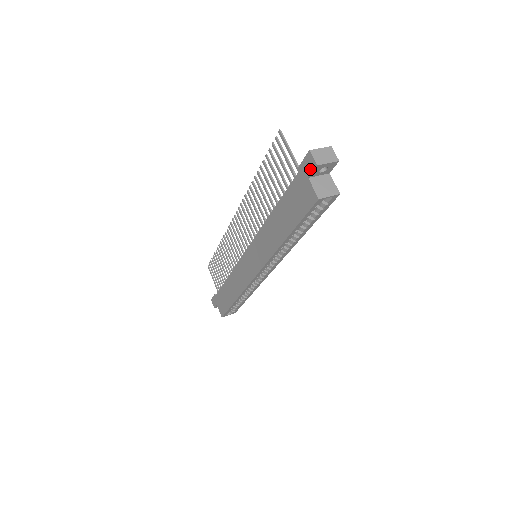
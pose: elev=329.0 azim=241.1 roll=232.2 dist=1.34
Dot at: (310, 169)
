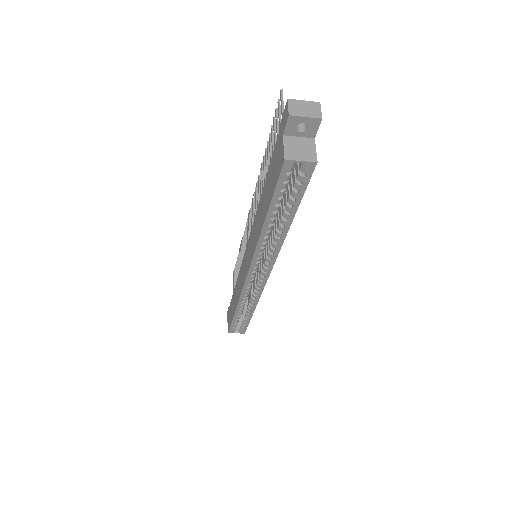
Dot at: (285, 123)
